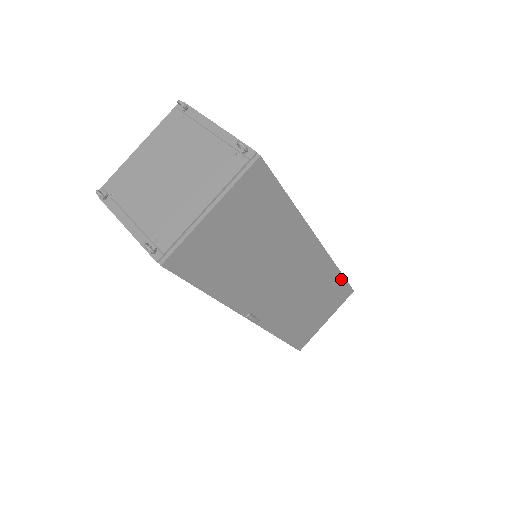
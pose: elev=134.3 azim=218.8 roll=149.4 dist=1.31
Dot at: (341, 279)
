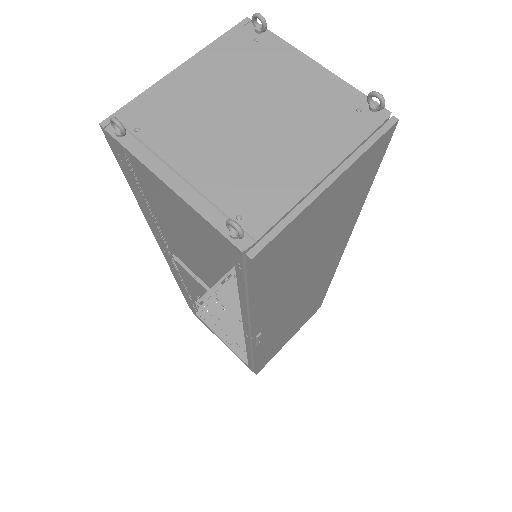
Dot at: (324, 293)
